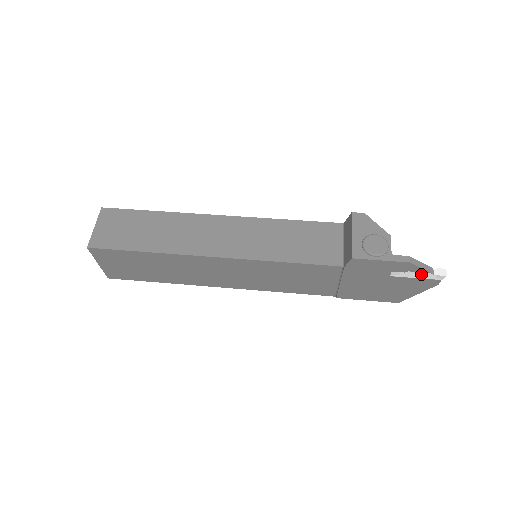
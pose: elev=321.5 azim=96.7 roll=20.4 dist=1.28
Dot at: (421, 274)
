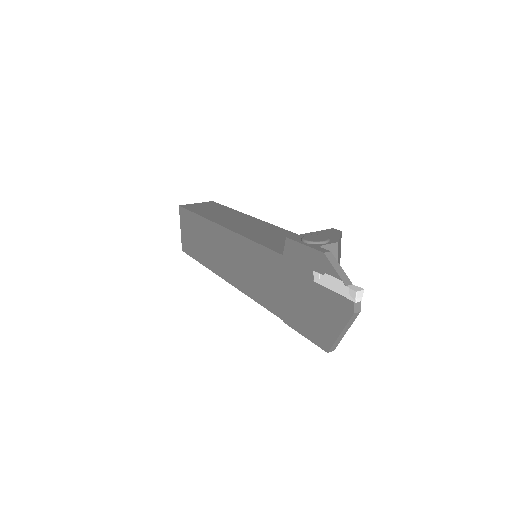
Dot at: (336, 283)
